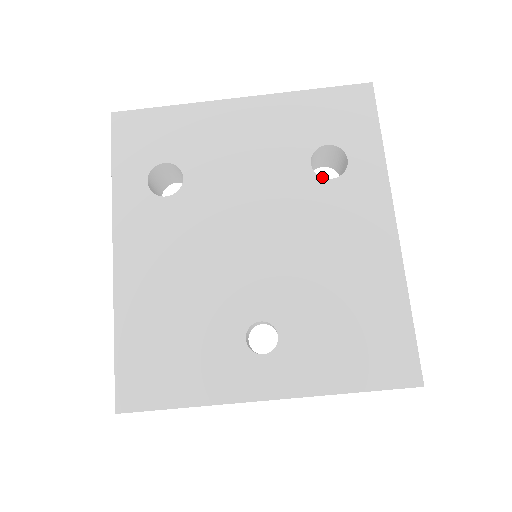
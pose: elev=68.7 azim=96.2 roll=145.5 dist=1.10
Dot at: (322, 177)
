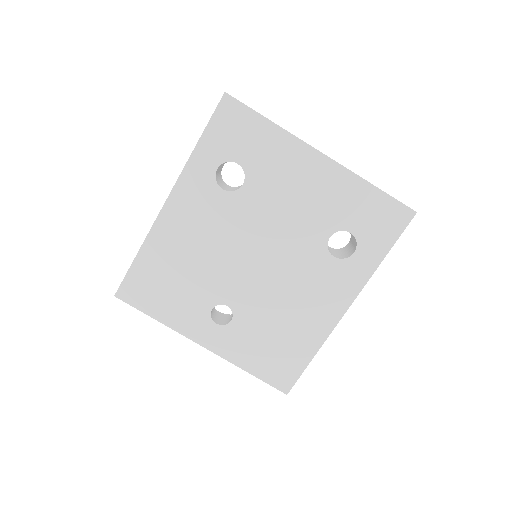
Dot at: (329, 251)
